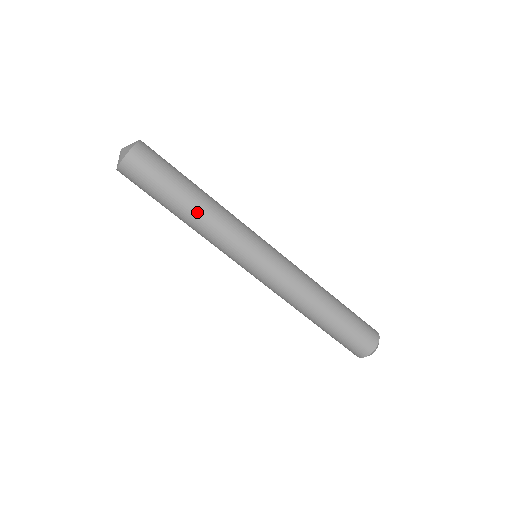
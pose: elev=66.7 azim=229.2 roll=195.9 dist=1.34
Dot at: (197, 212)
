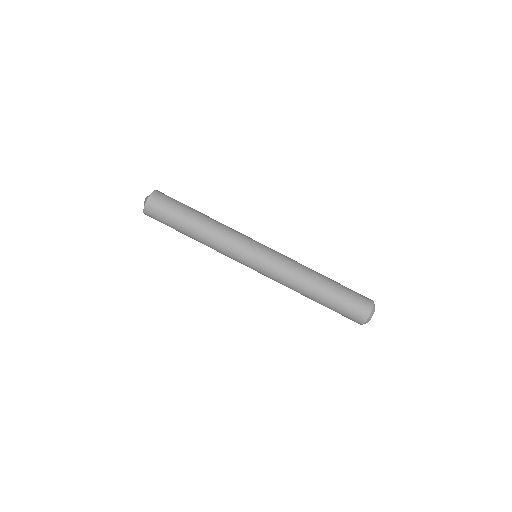
Dot at: (210, 218)
